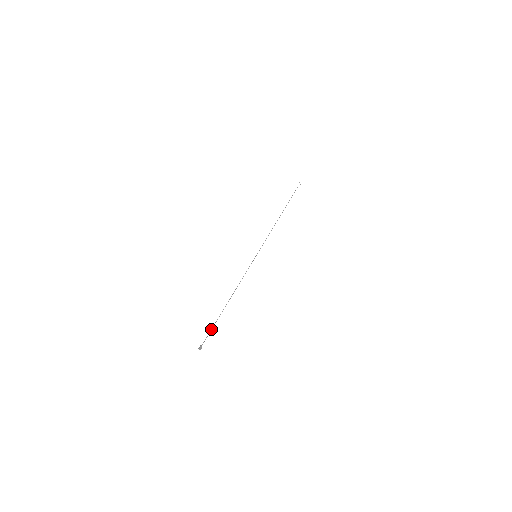
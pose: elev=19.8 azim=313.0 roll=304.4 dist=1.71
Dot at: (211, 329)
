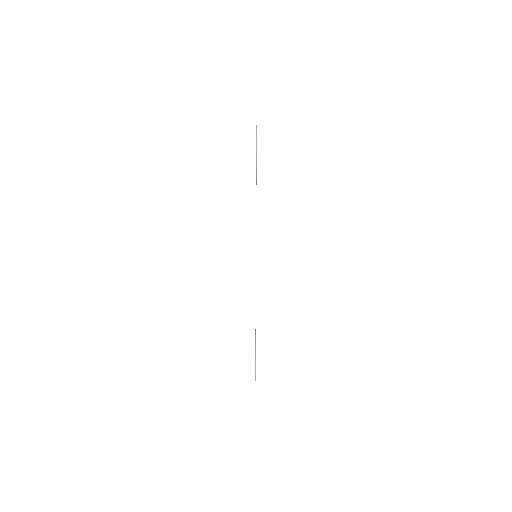
Dot at: (255, 357)
